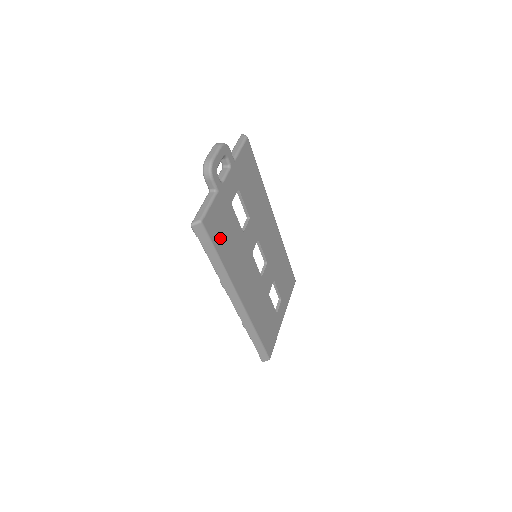
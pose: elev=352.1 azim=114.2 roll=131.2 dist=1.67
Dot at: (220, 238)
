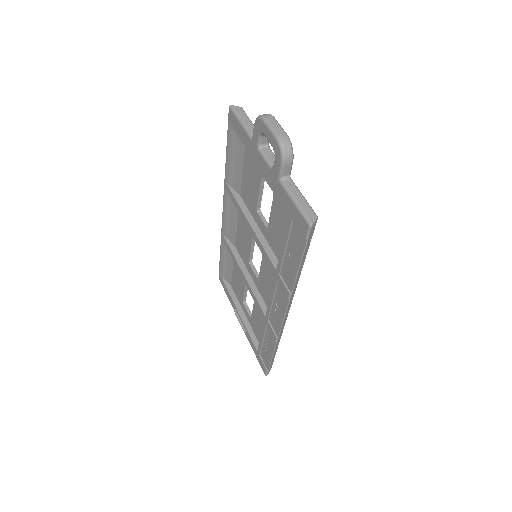
Dot at: occluded
